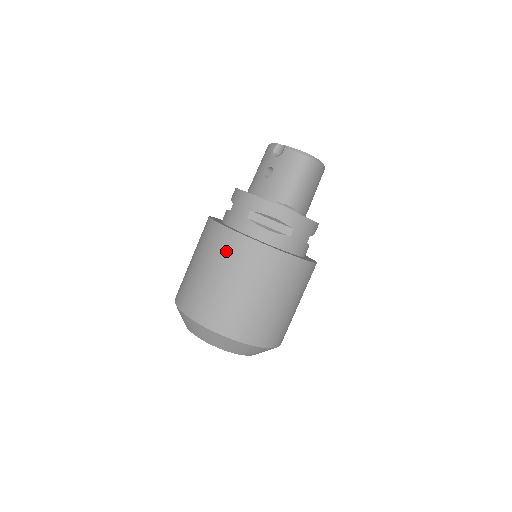
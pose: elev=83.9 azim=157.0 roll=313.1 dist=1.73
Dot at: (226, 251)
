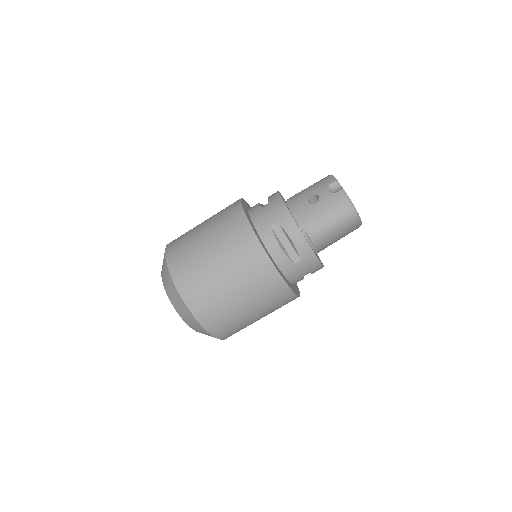
Dot at: (235, 241)
